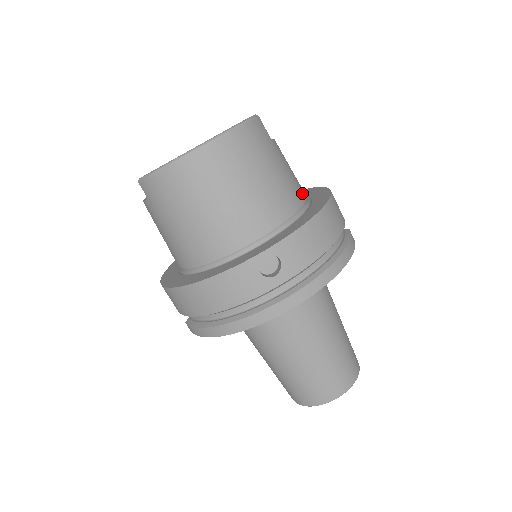
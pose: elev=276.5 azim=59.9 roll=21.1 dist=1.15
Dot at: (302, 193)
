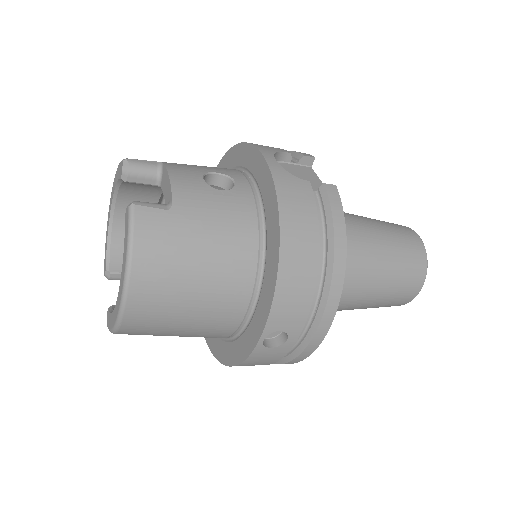
Dot at: (247, 214)
